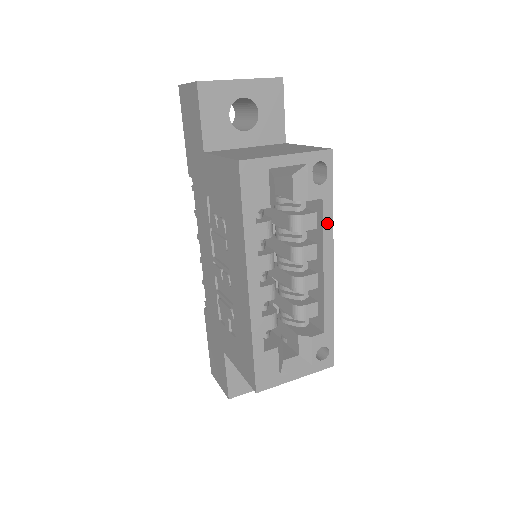
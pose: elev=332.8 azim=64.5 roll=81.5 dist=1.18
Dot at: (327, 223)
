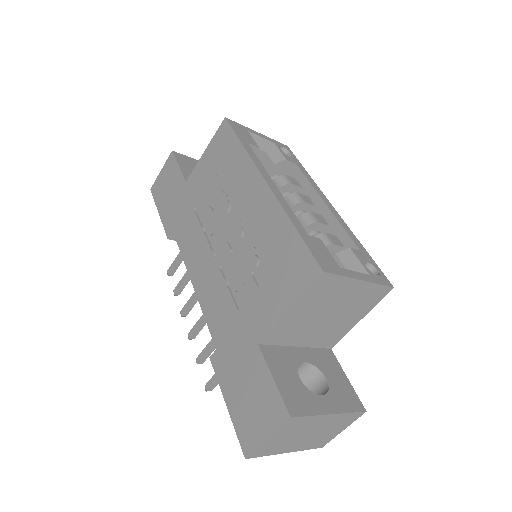
Dot at: (308, 178)
